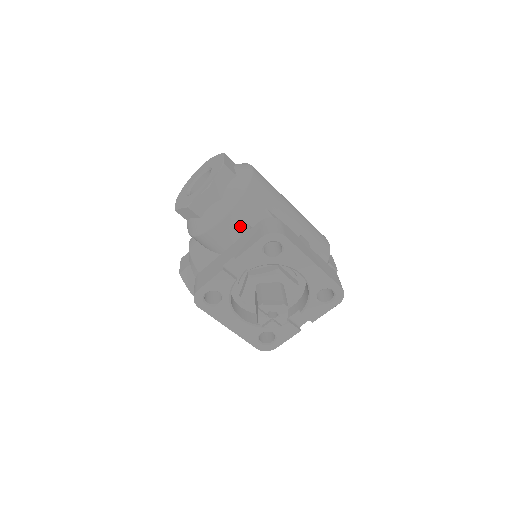
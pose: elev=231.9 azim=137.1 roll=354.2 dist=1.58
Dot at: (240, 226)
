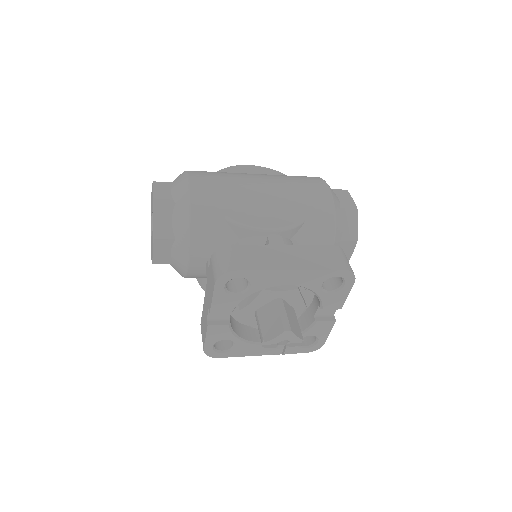
Dot at: (211, 253)
